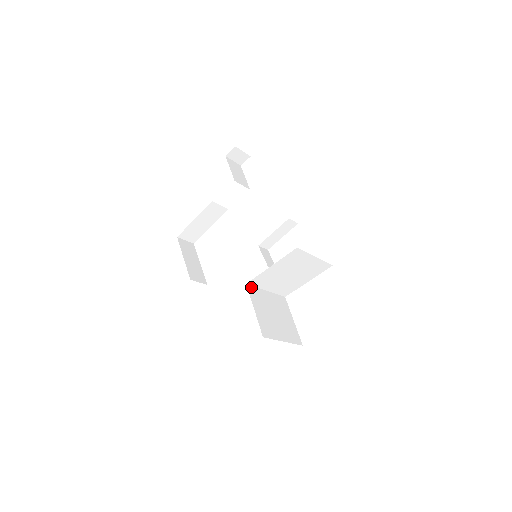
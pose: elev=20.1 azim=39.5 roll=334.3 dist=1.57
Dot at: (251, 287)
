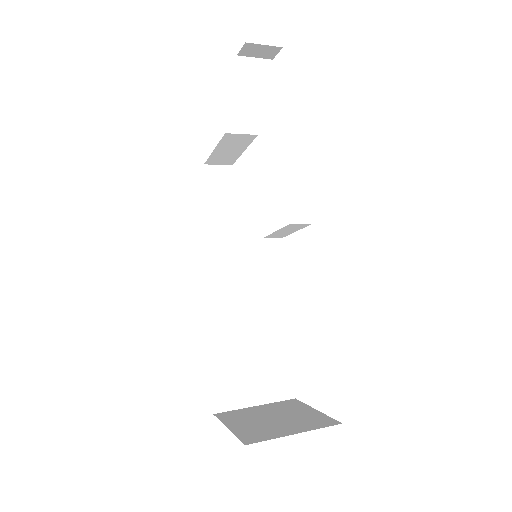
Dot at: (217, 333)
